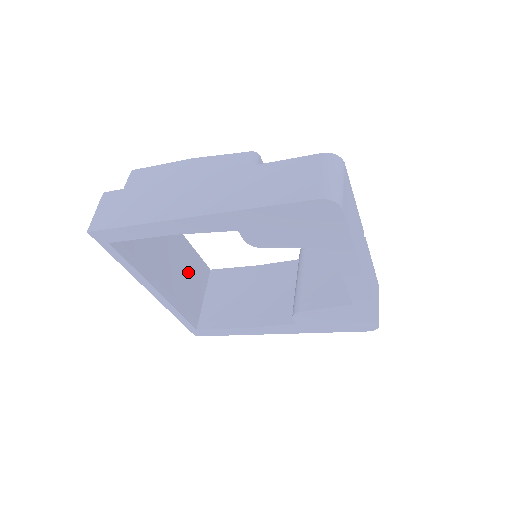
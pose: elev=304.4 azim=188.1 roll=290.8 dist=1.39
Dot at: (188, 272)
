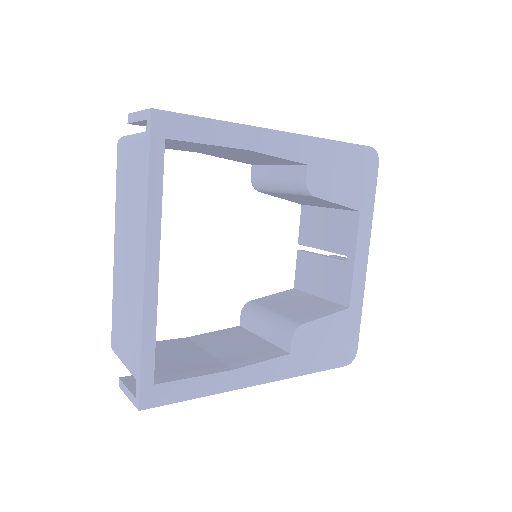
Dot at: occluded
